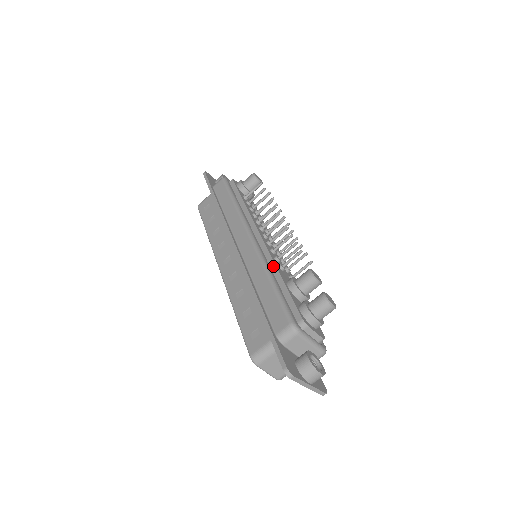
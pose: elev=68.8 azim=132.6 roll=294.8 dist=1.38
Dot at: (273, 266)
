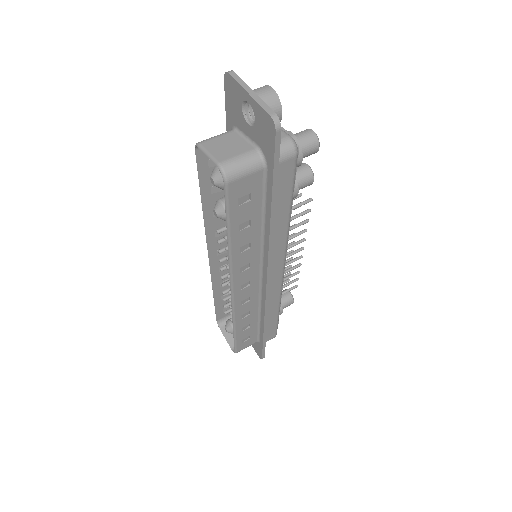
Dot at: occluded
